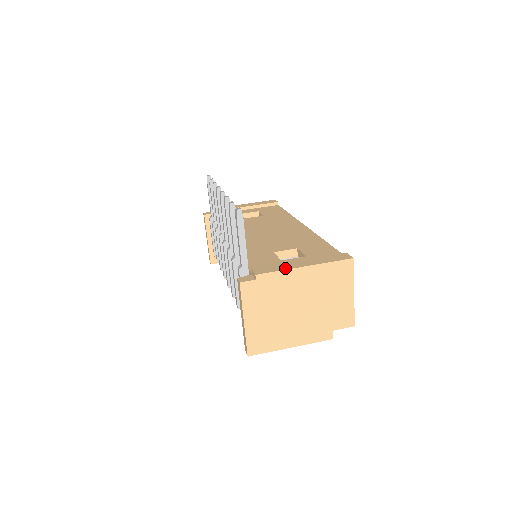
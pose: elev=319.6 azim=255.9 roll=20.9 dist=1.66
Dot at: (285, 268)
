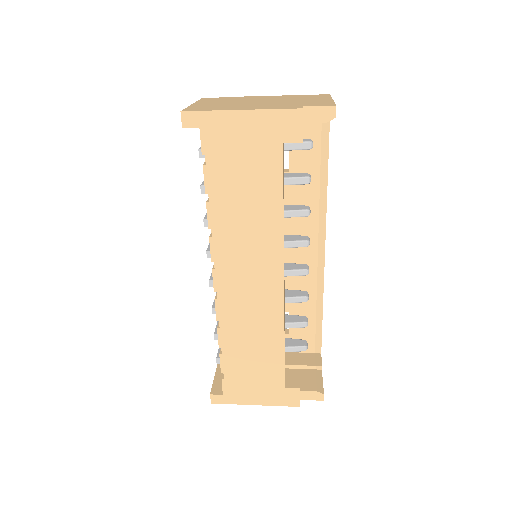
Dot at: occluded
